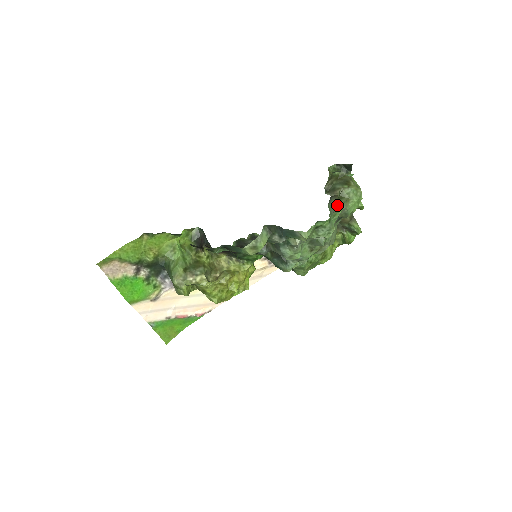
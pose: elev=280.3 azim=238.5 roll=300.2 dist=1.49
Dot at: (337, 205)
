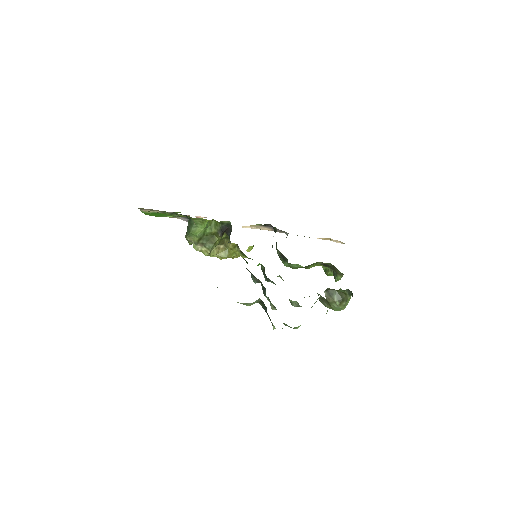
Dot at: (324, 300)
